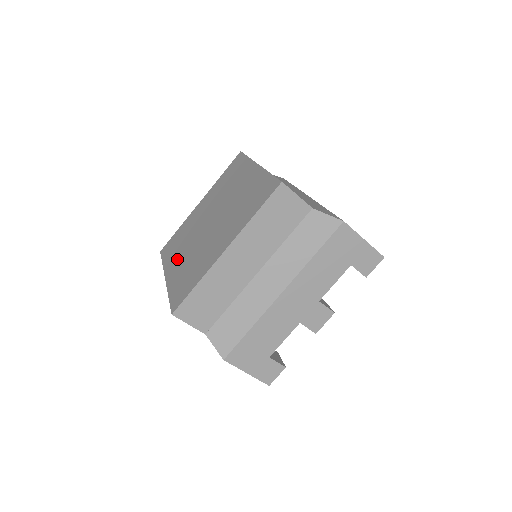
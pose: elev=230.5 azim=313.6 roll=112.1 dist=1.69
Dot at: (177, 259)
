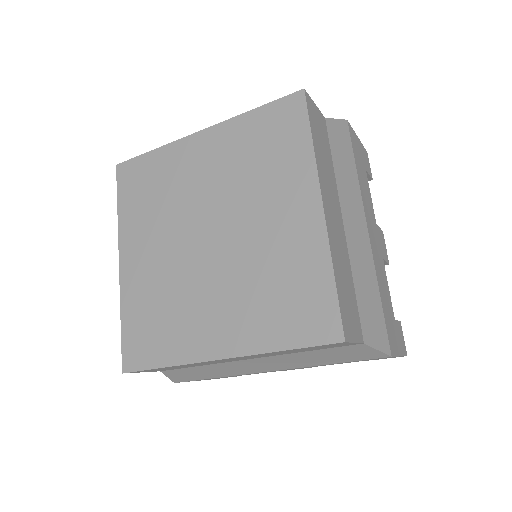
Dot at: (142, 244)
